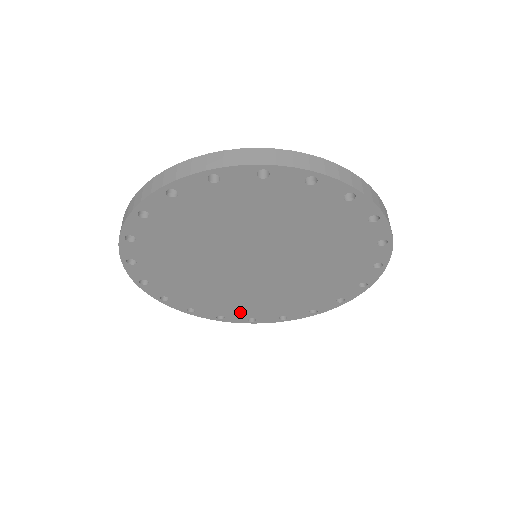
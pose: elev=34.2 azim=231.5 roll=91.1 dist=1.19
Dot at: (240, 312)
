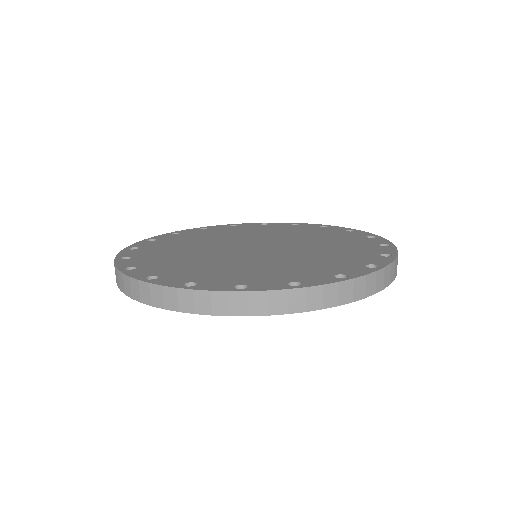
Dot at: occluded
